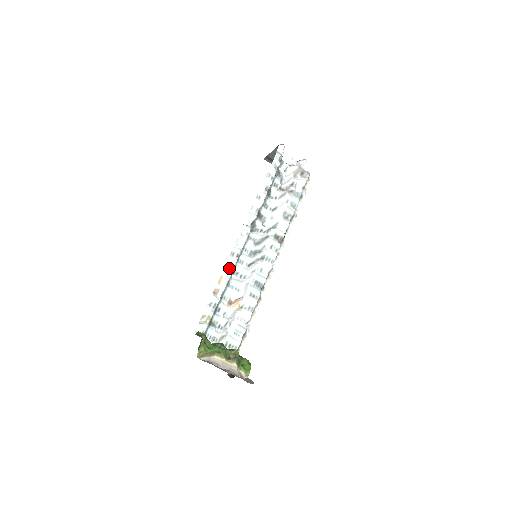
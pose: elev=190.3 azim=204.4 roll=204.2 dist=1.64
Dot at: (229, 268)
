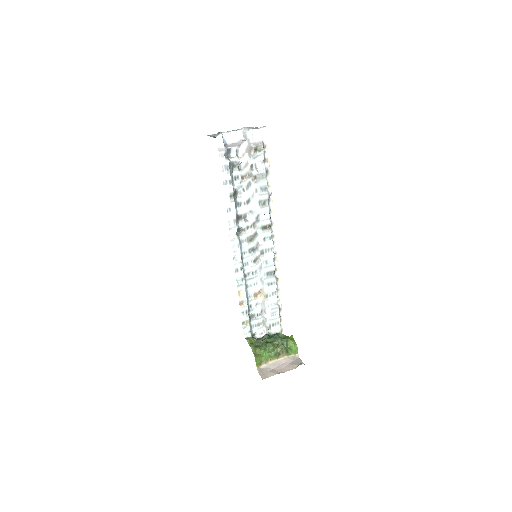
Dot at: (241, 282)
